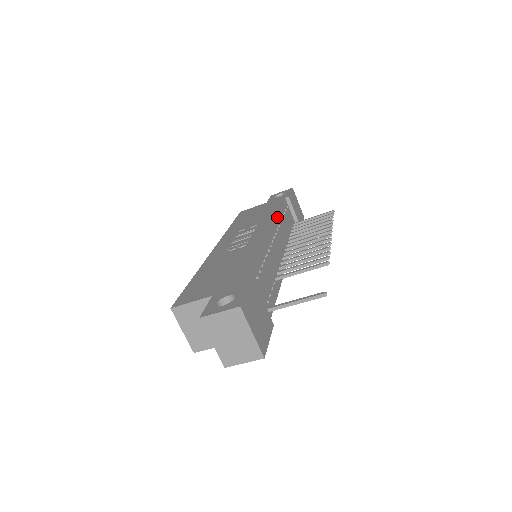
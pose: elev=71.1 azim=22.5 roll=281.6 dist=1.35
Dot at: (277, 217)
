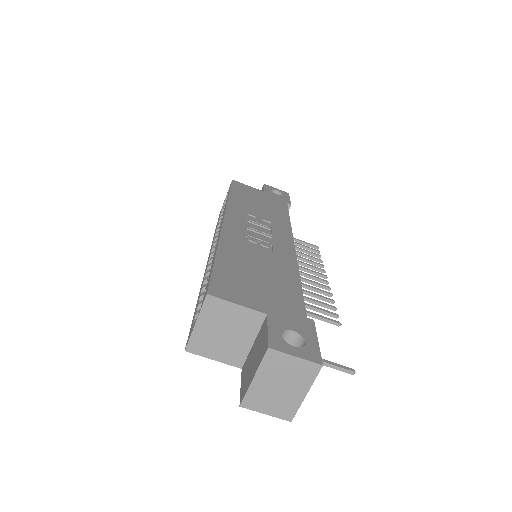
Dot at: (291, 228)
